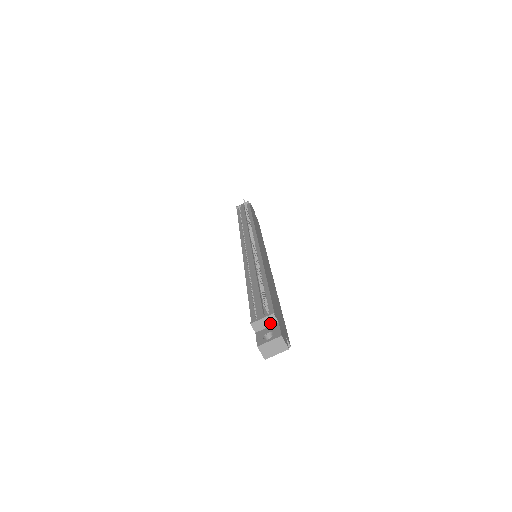
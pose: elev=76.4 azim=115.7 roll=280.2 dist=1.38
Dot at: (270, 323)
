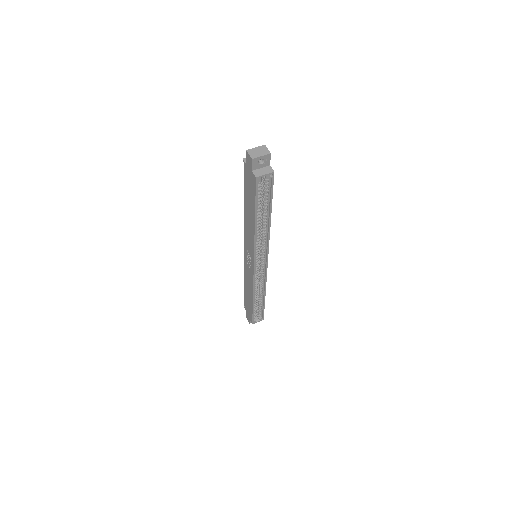
Dot at: occluded
